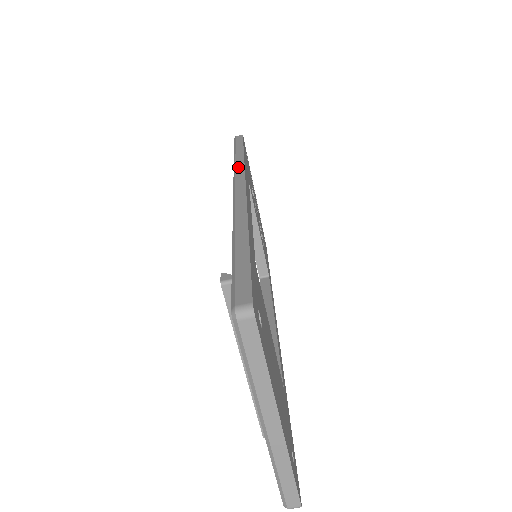
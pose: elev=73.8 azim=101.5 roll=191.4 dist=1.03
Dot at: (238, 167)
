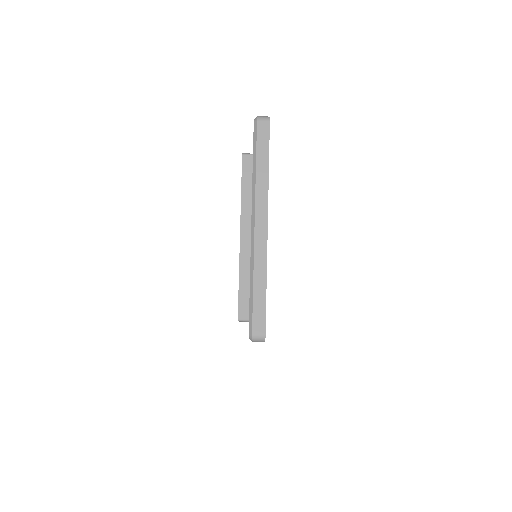
Dot at: occluded
